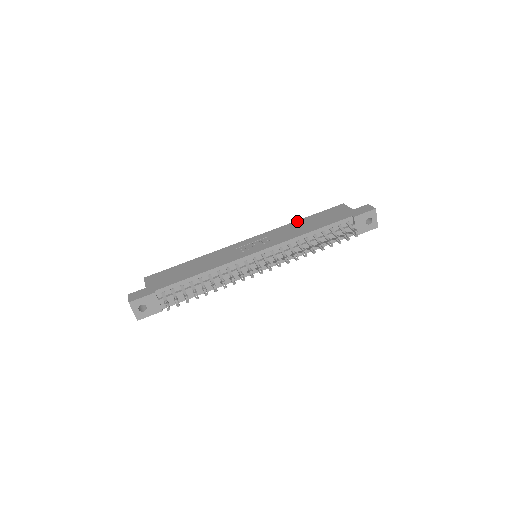
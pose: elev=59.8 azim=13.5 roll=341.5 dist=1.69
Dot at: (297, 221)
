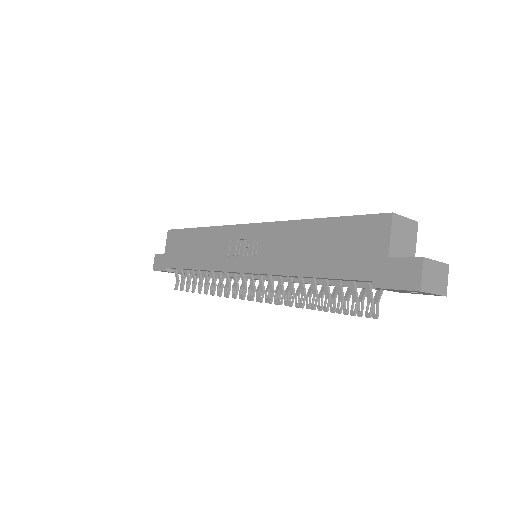
Dot at: (306, 222)
